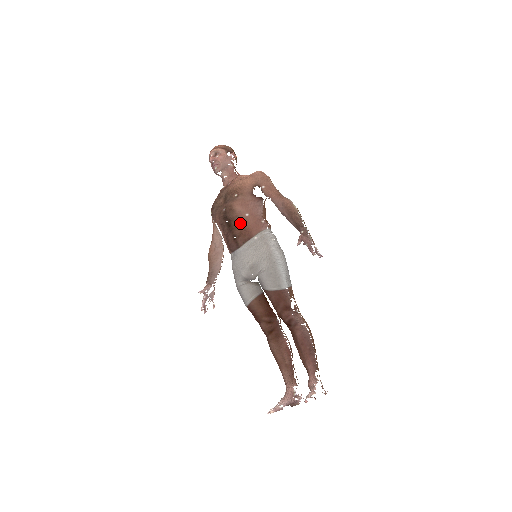
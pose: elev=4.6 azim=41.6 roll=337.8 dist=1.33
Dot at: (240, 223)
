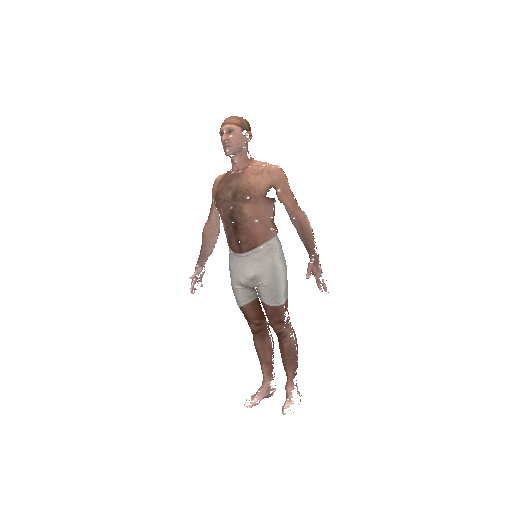
Dot at: (248, 229)
